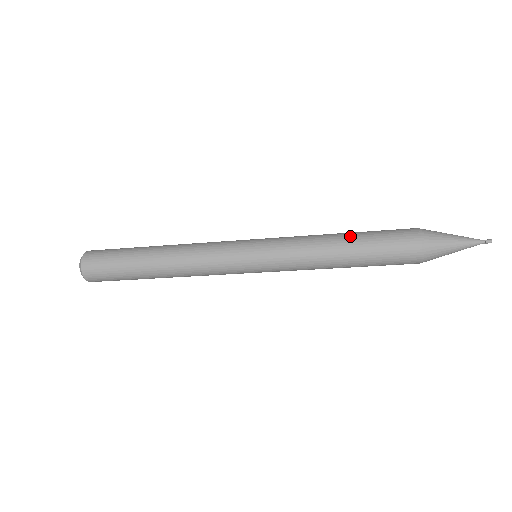
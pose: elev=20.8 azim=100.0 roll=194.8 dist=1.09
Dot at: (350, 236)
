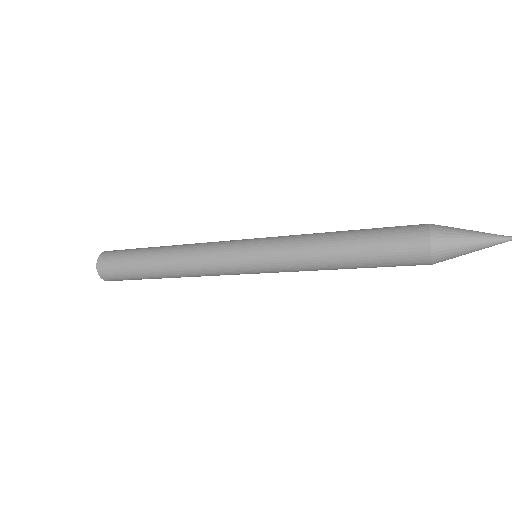
Dot at: (350, 256)
